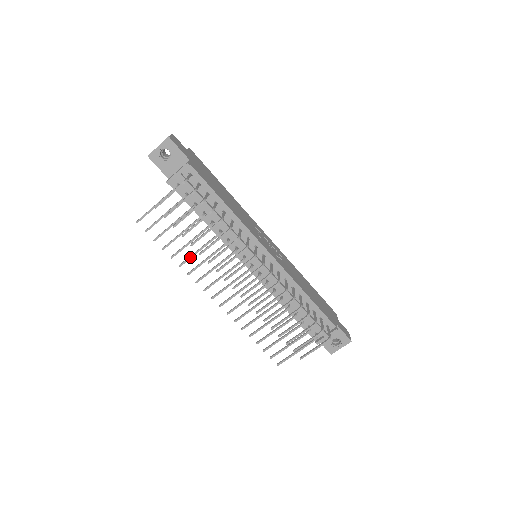
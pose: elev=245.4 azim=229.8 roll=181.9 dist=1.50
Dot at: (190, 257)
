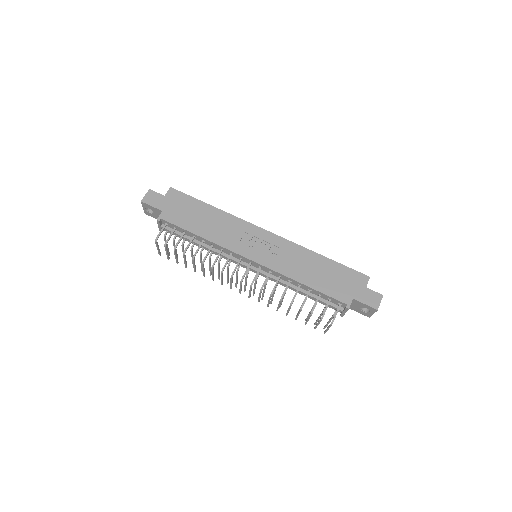
Dot at: (210, 271)
